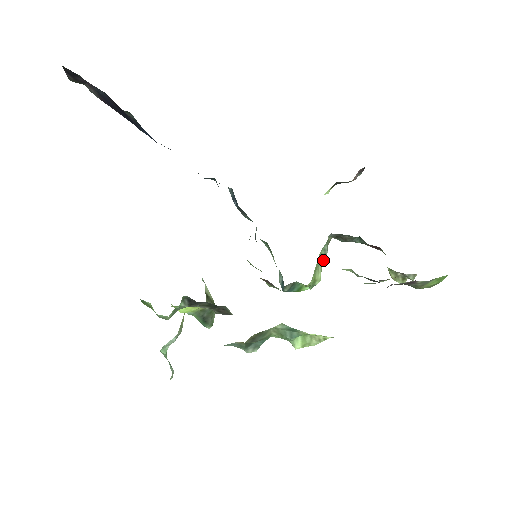
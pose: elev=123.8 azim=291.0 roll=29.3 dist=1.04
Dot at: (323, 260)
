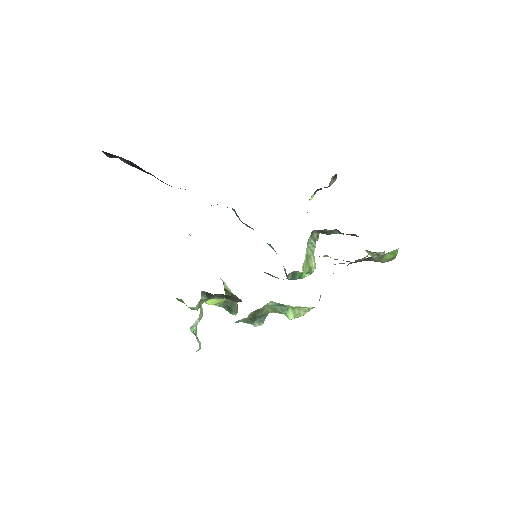
Dot at: (314, 251)
